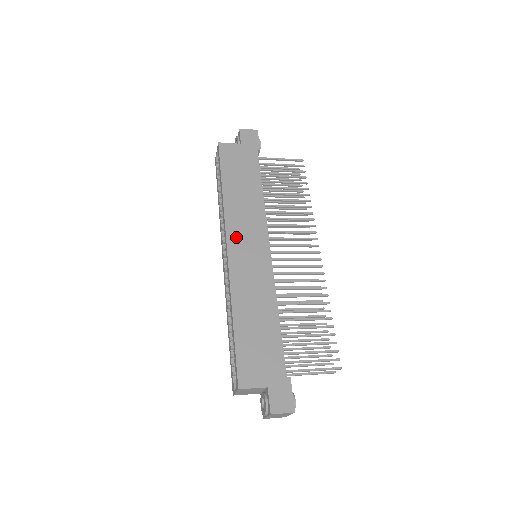
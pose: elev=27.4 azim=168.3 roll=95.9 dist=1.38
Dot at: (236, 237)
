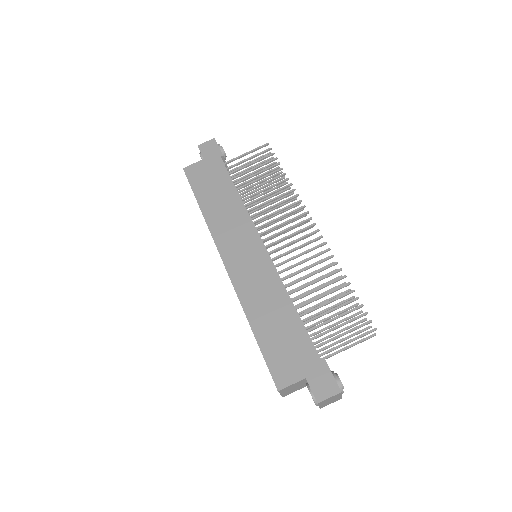
Dot at: (228, 248)
